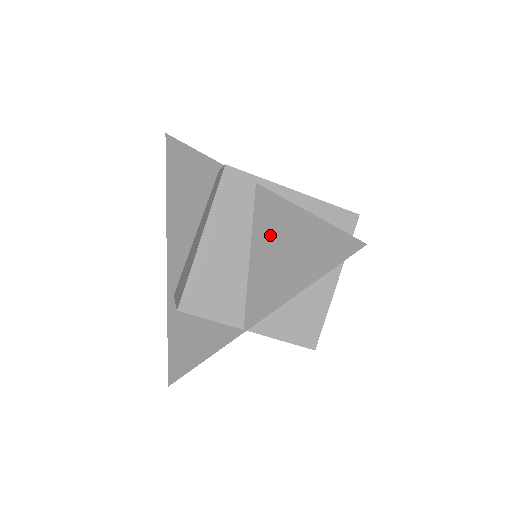
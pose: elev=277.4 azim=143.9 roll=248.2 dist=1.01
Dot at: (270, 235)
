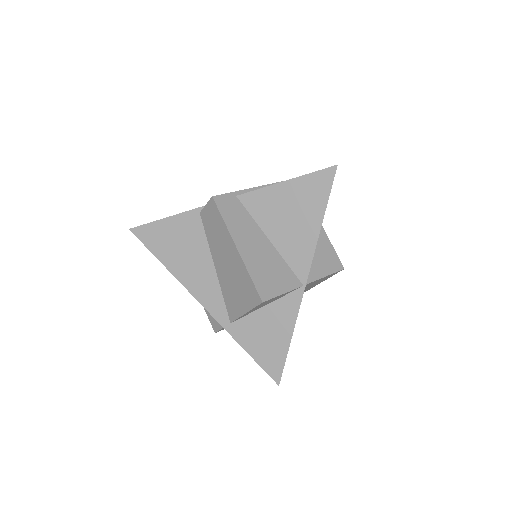
Dot at: (273, 215)
